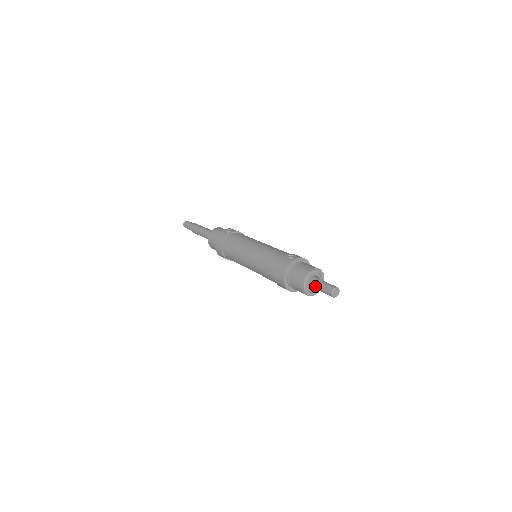
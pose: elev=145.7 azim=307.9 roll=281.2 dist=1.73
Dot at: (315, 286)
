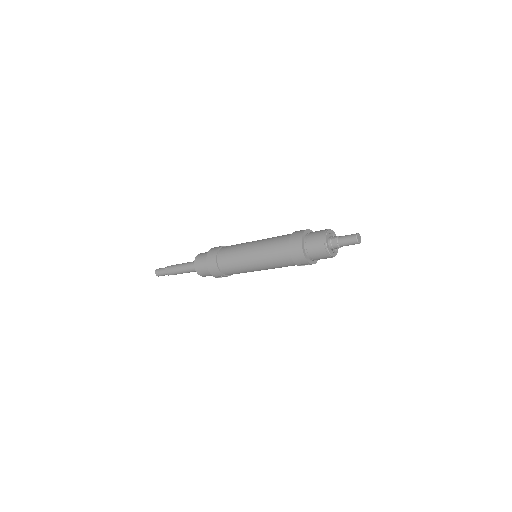
Dot at: (336, 240)
